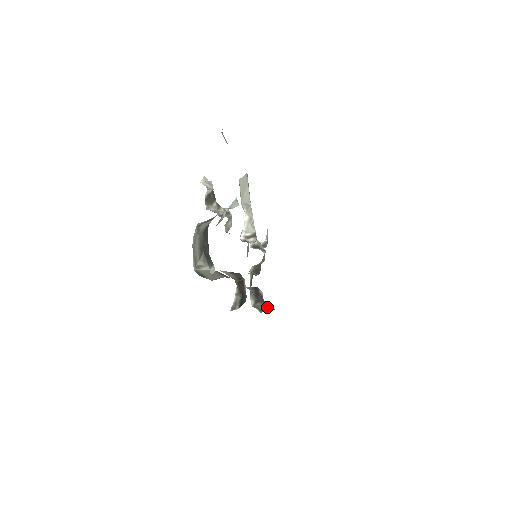
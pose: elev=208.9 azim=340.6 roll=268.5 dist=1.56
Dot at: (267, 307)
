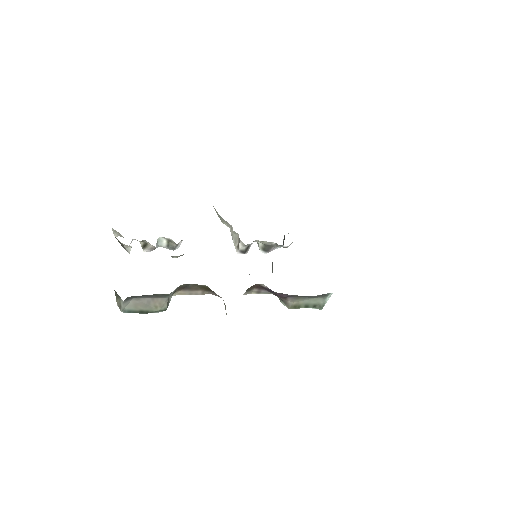
Dot at: (312, 297)
